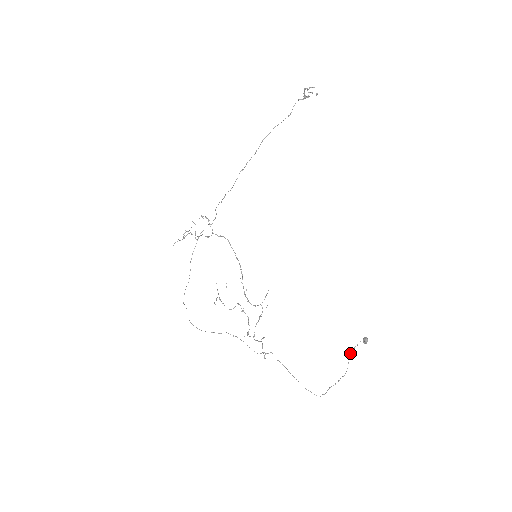
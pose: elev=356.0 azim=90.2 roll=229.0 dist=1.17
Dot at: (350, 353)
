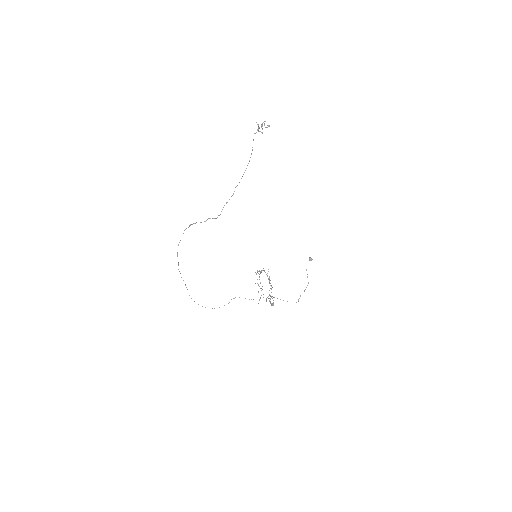
Dot at: occluded
